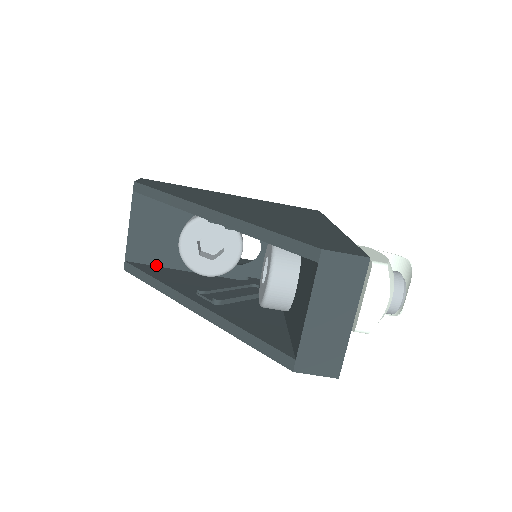
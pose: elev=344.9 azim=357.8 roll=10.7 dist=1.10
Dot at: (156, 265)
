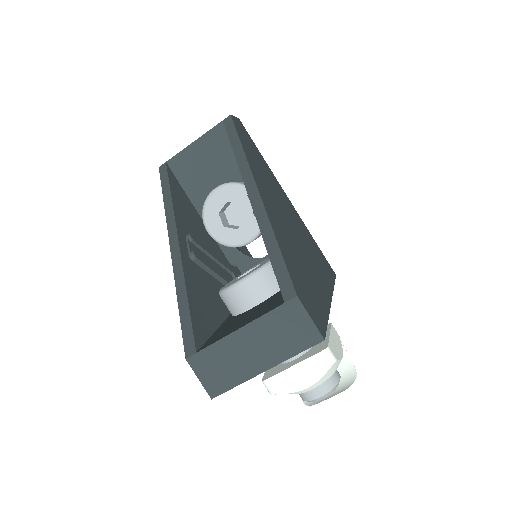
Dot at: (184, 188)
